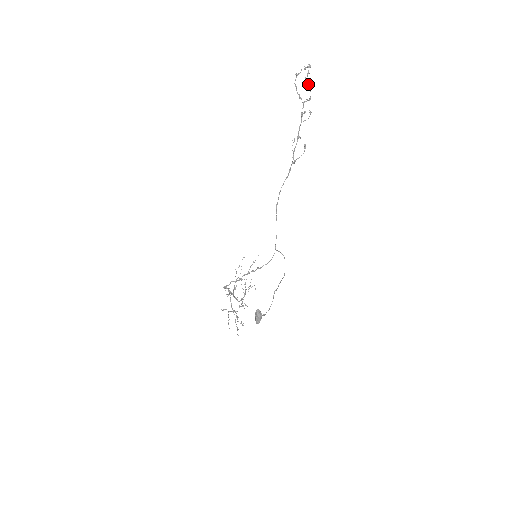
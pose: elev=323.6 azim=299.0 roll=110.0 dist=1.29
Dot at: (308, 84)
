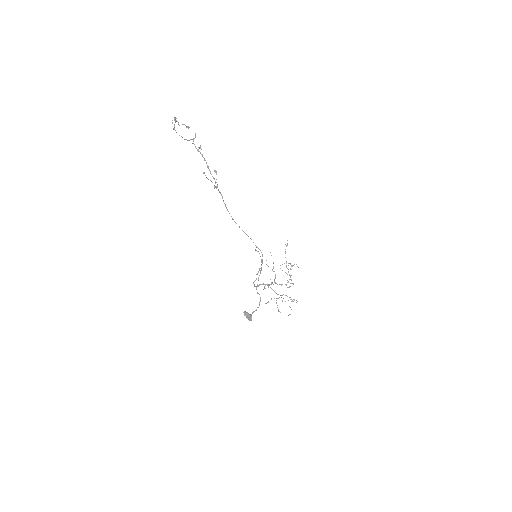
Dot at: occluded
